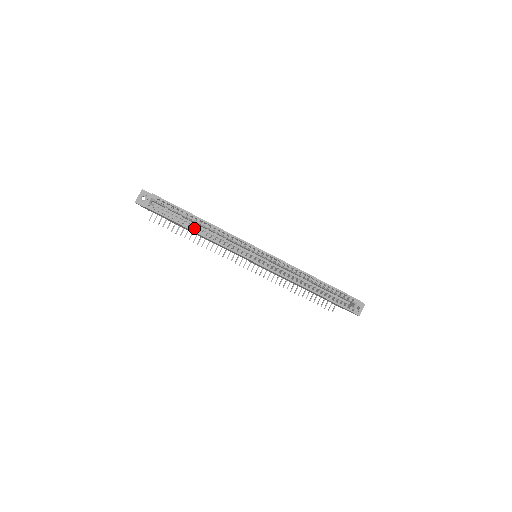
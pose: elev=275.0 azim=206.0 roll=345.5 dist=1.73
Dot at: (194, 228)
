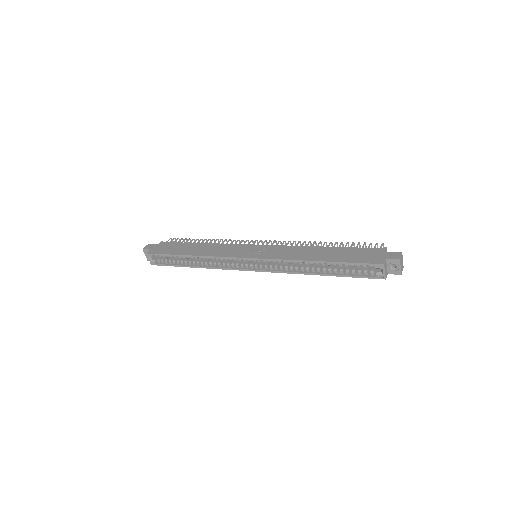
Dot at: (190, 264)
